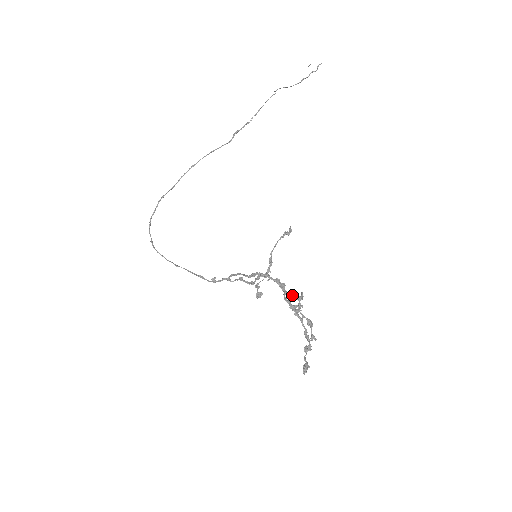
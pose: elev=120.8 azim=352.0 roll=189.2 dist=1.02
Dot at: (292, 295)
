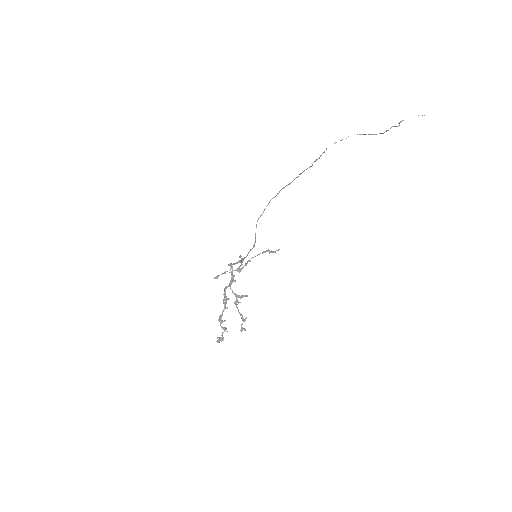
Dot at: occluded
